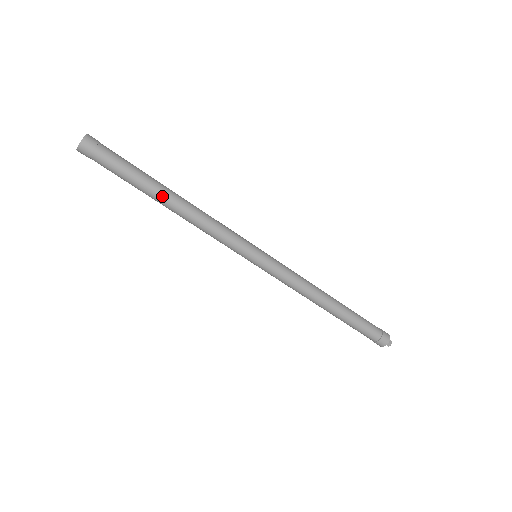
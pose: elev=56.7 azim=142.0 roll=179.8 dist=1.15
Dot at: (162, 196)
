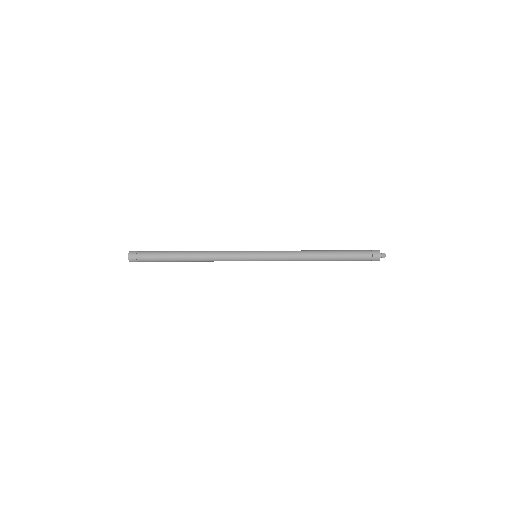
Dot at: (182, 257)
